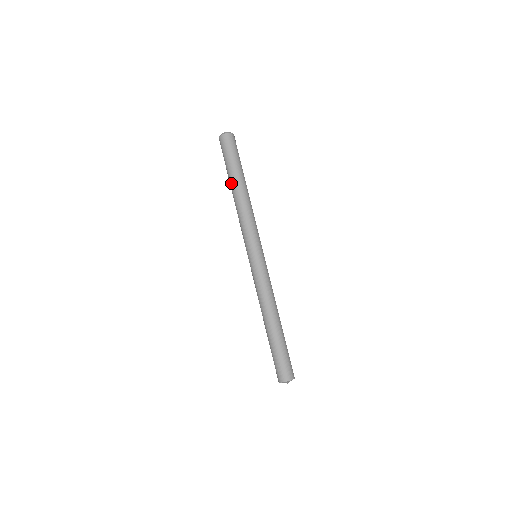
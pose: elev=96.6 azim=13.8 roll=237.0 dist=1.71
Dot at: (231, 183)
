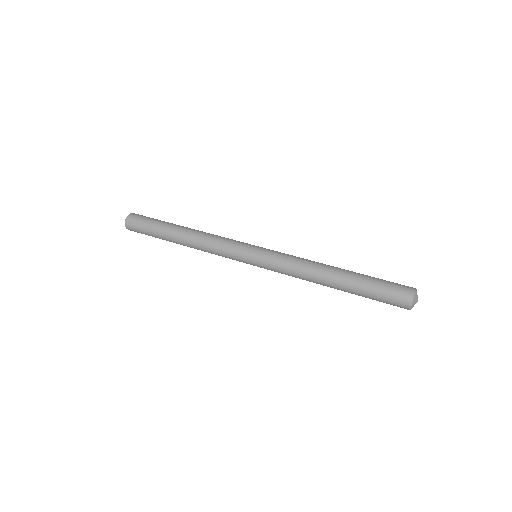
Dot at: (174, 227)
